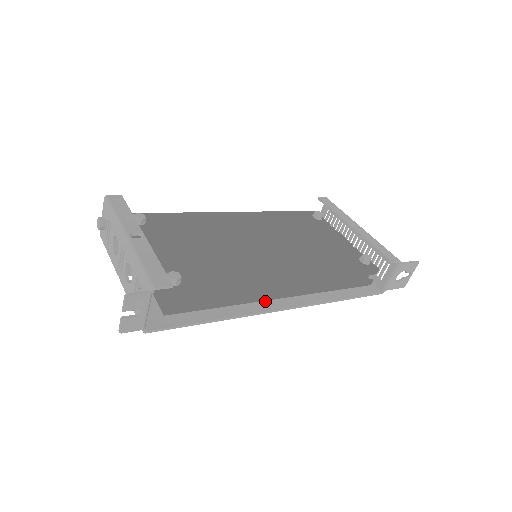
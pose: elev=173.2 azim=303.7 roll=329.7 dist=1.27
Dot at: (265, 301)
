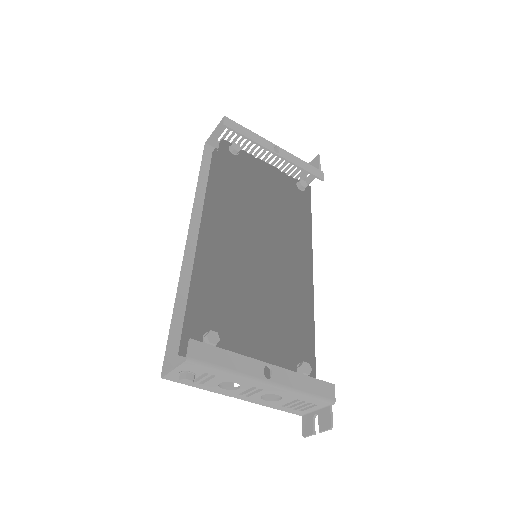
Dot at: occluded
